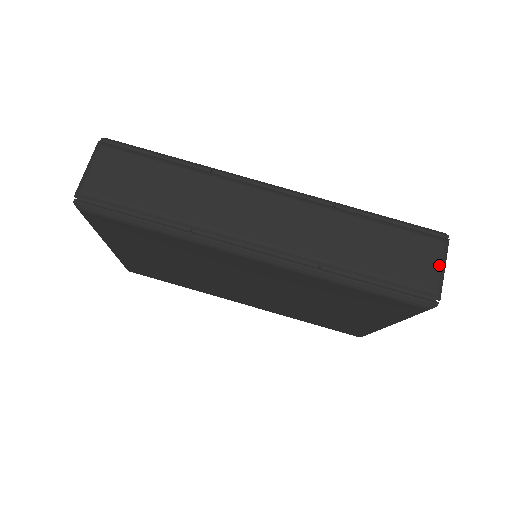
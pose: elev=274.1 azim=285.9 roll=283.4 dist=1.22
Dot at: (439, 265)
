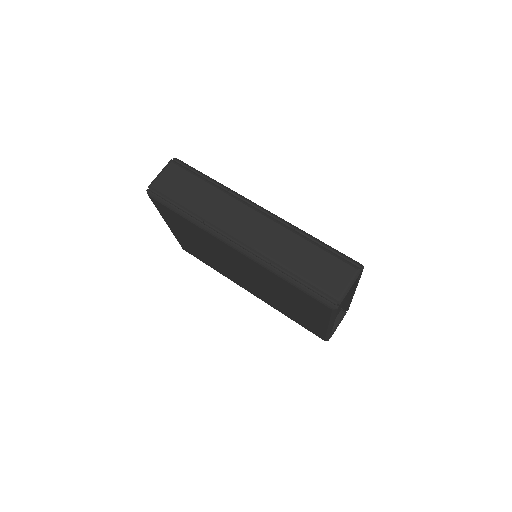
Dot at: (347, 283)
